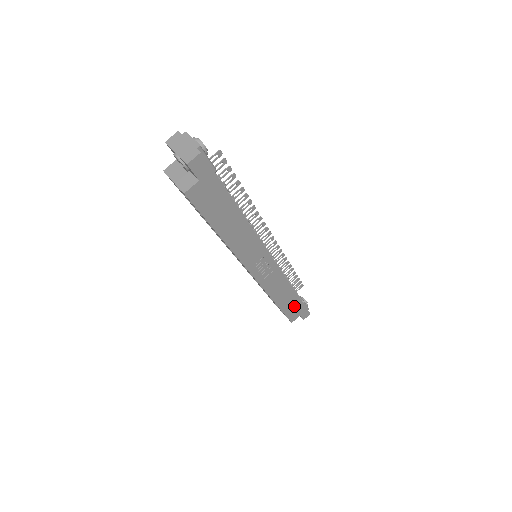
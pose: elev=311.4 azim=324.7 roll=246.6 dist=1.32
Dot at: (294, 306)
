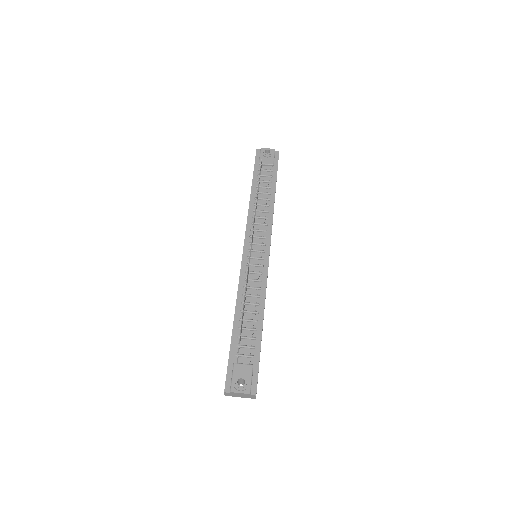
Dot at: occluded
